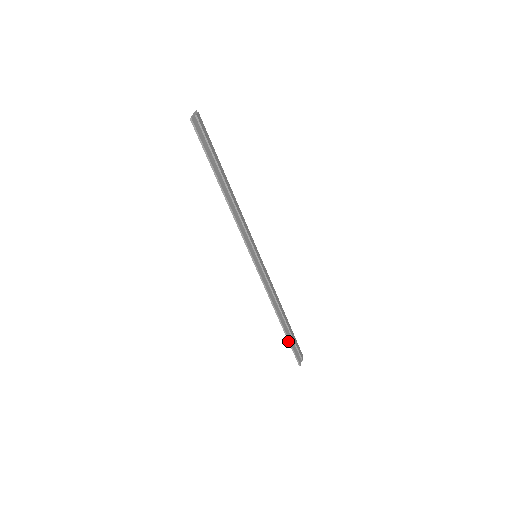
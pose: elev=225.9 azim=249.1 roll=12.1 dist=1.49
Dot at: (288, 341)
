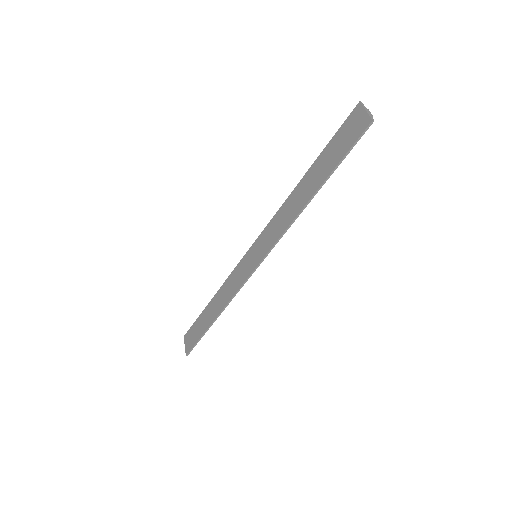
Dot at: (202, 335)
